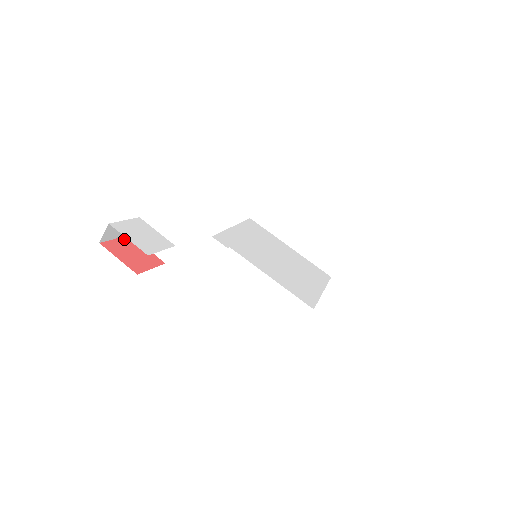
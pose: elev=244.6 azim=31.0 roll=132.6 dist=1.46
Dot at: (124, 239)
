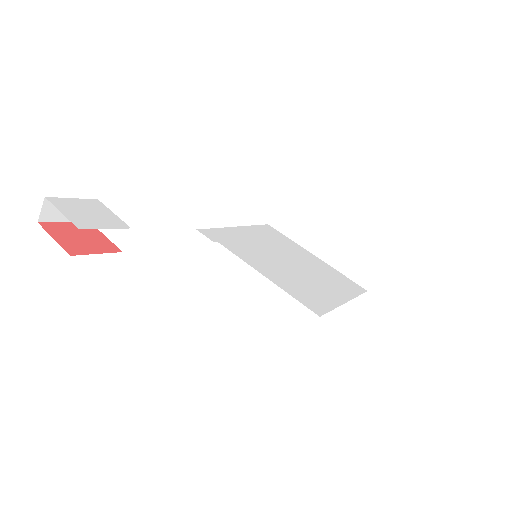
Dot at: occluded
